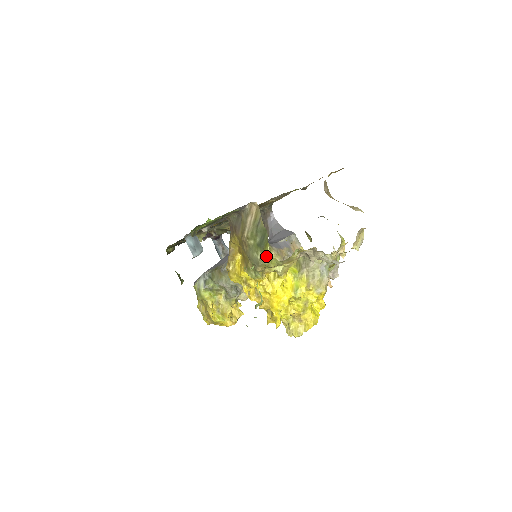
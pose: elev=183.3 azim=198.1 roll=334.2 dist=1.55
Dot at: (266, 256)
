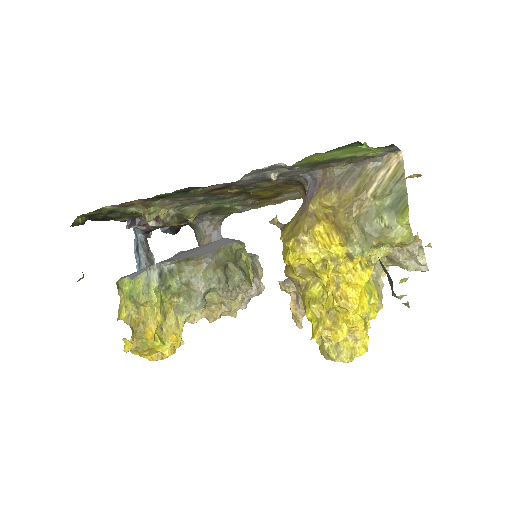
Dot at: (396, 225)
